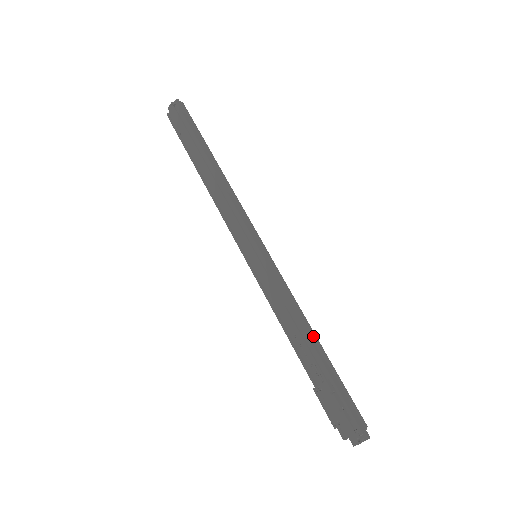
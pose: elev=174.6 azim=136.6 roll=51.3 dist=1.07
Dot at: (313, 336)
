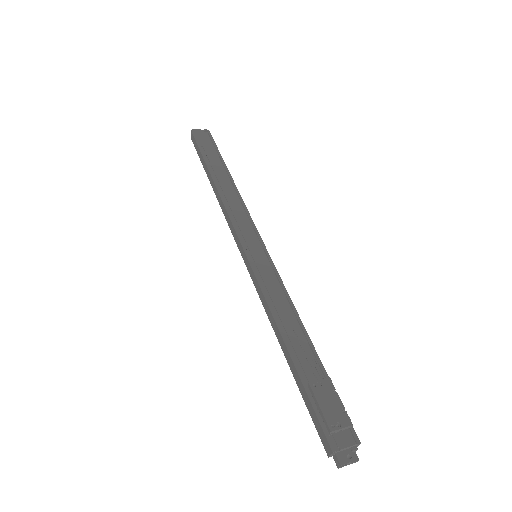
Dot at: (307, 341)
